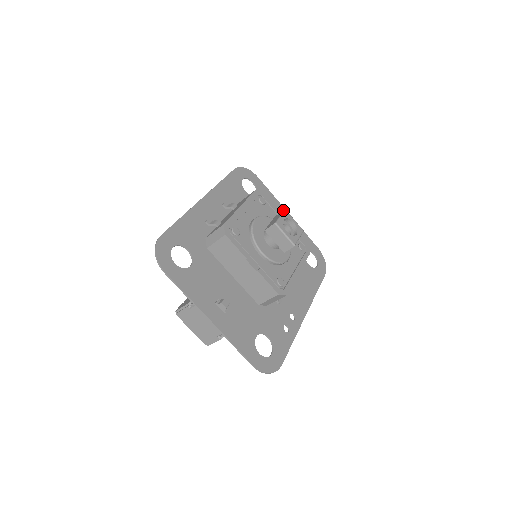
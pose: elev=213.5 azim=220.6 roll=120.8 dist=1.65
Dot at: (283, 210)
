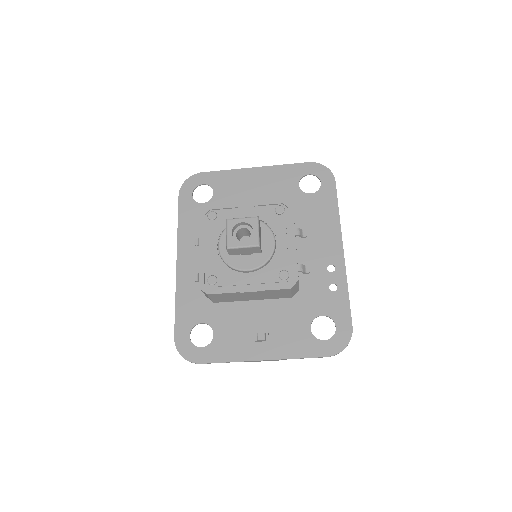
Dot at: (226, 221)
